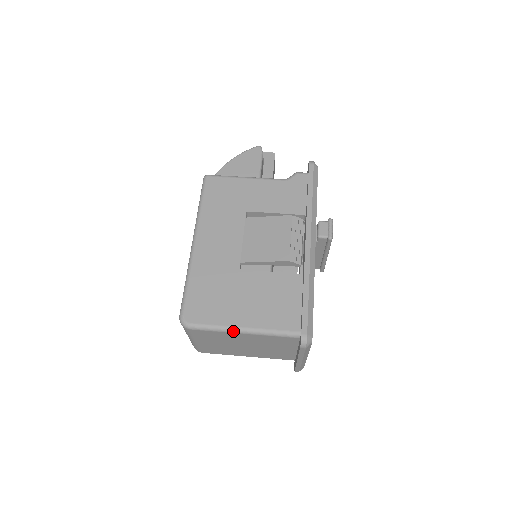
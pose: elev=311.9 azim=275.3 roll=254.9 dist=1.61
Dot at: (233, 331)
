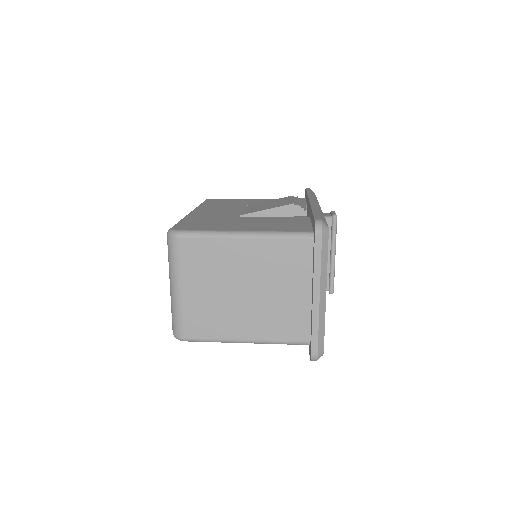
Dot at: (231, 235)
